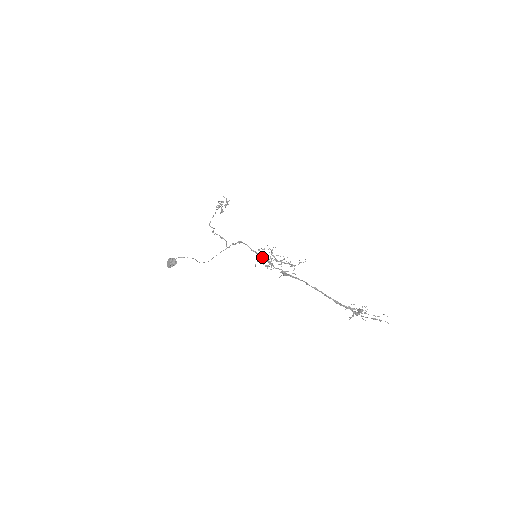
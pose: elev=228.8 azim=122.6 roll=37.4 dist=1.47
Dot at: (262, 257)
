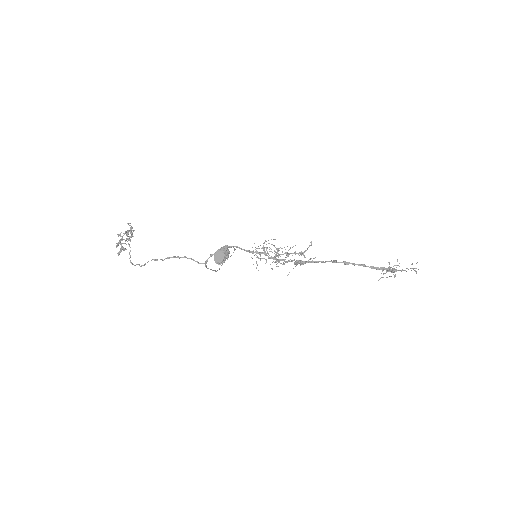
Dot at: (265, 254)
